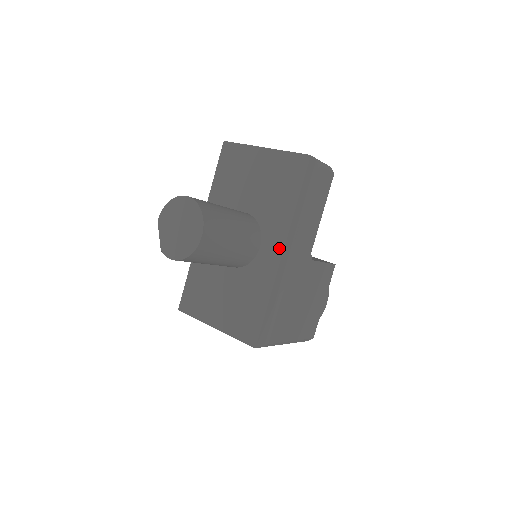
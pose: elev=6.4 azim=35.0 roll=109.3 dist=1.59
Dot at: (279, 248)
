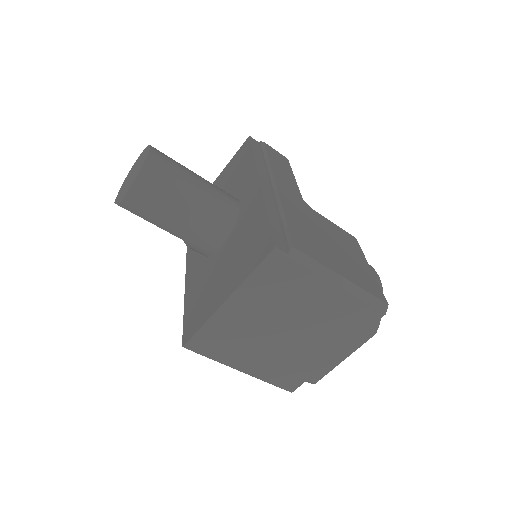
Dot at: (255, 182)
